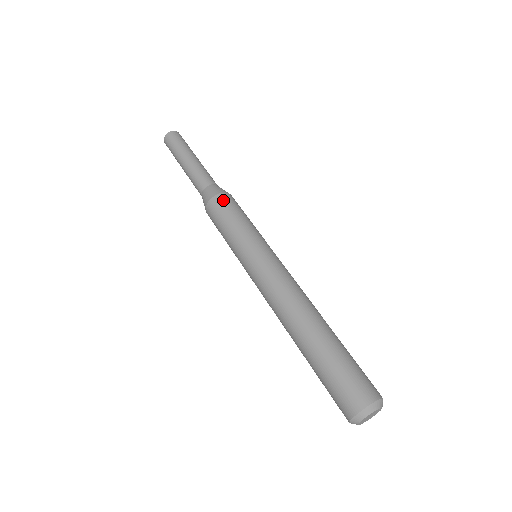
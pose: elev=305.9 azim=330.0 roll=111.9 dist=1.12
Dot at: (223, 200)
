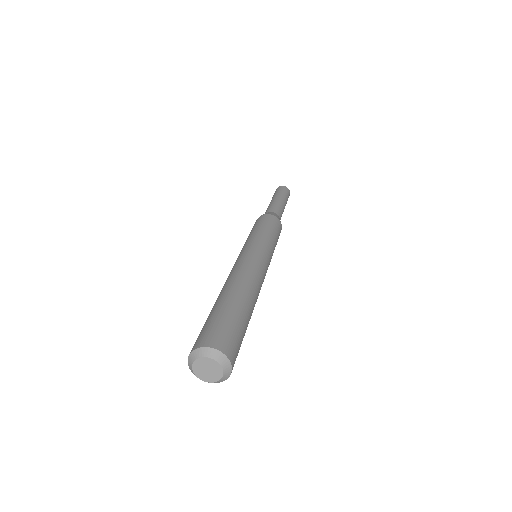
Dot at: (276, 221)
